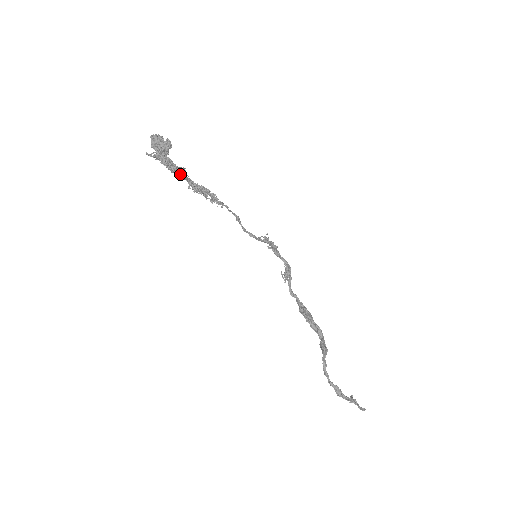
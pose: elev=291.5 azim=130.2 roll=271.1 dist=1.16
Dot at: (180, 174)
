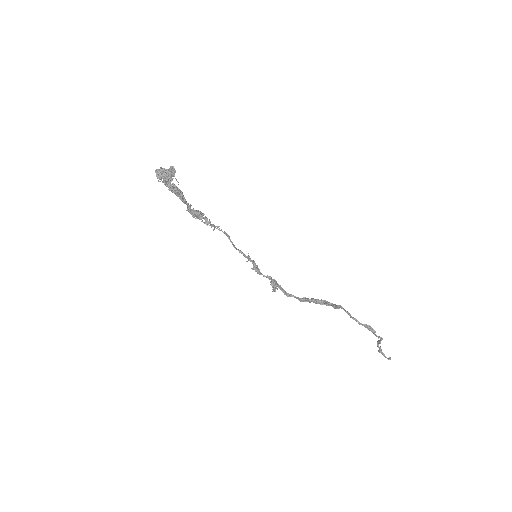
Dot at: (183, 198)
